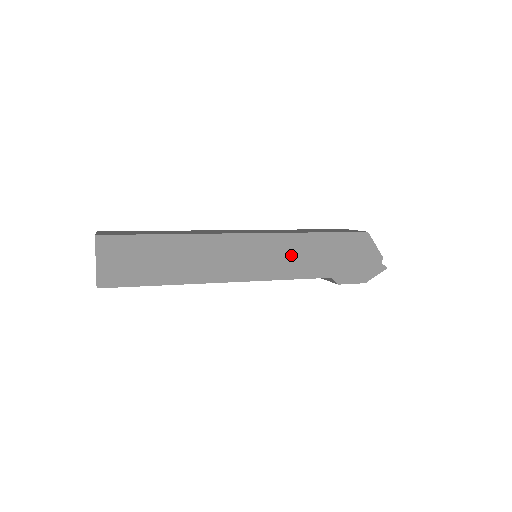
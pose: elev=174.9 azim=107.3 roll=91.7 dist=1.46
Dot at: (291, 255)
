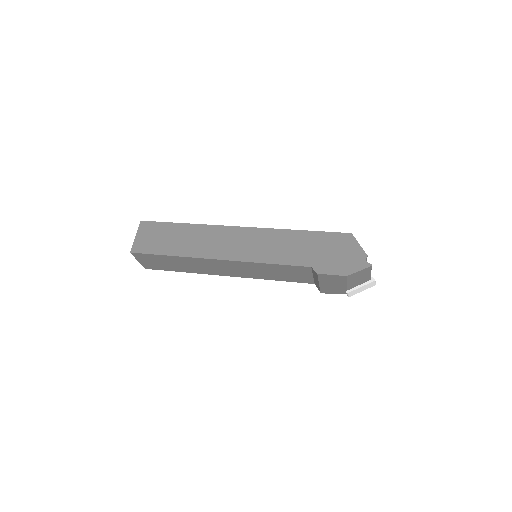
Dot at: (275, 245)
